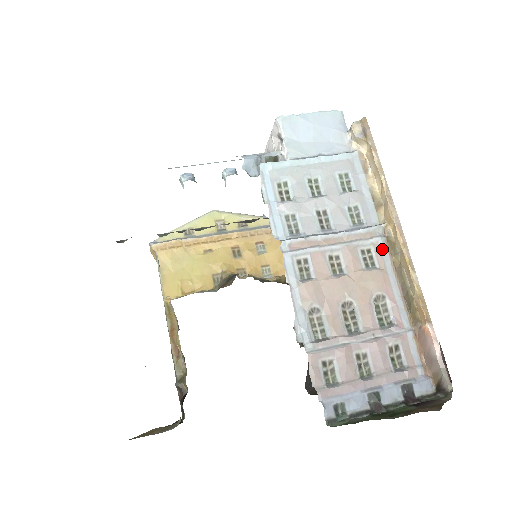
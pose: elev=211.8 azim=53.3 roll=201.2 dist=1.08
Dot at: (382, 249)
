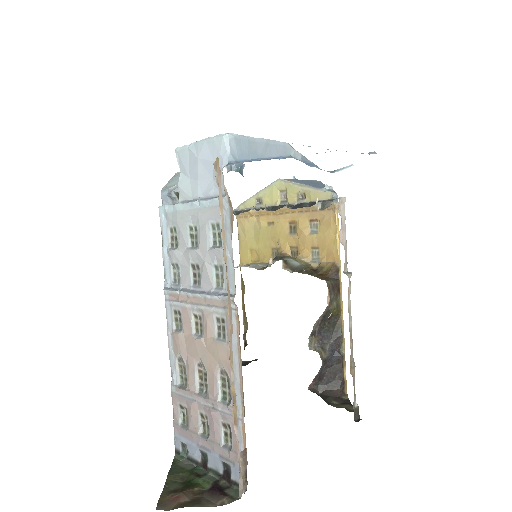
Dot at: occluded
